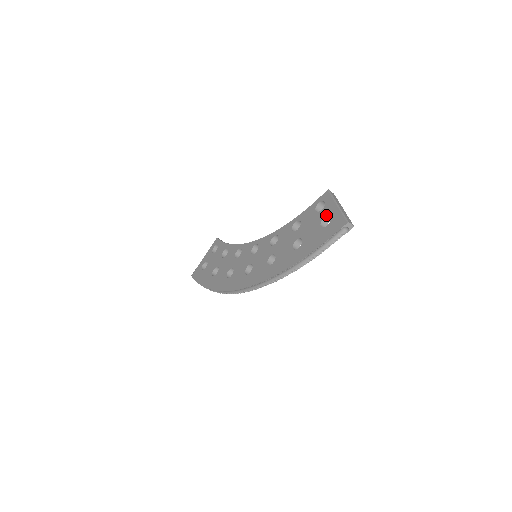
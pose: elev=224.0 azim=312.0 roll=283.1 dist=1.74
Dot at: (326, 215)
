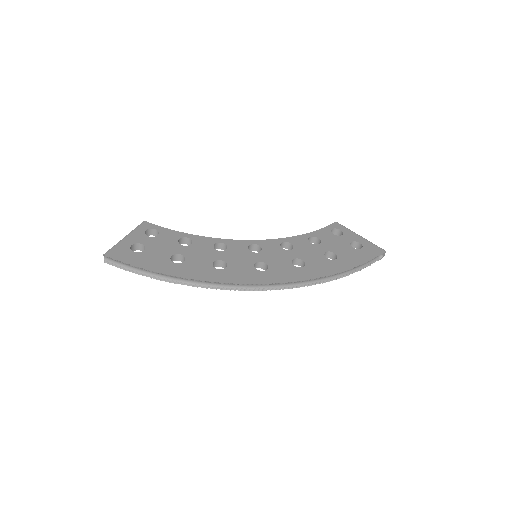
Dot at: (353, 240)
